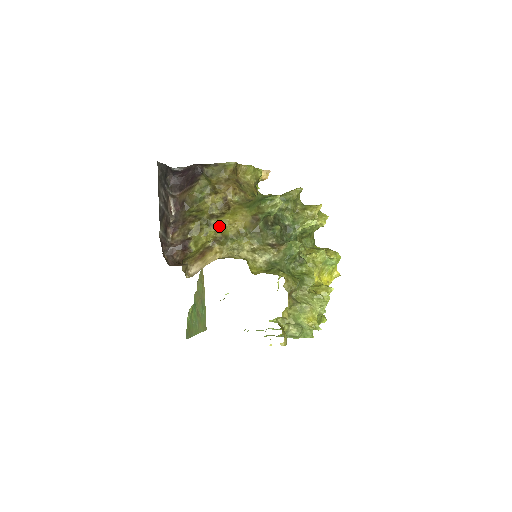
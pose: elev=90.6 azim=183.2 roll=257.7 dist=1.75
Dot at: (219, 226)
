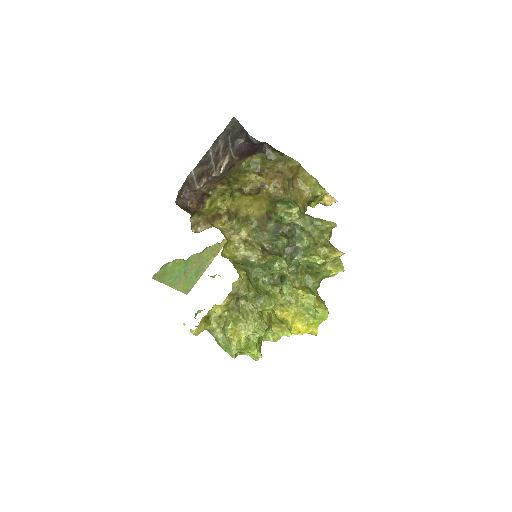
Dot at: (237, 201)
